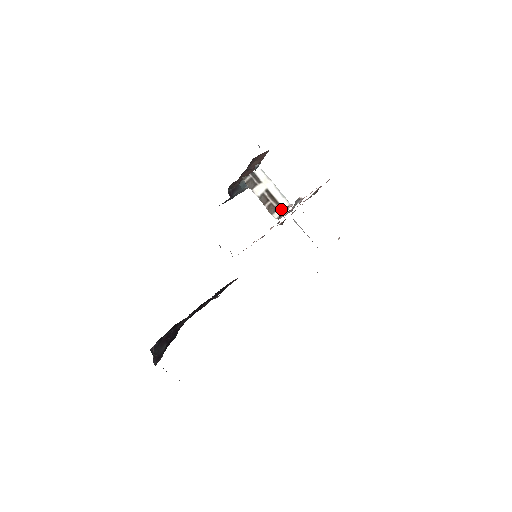
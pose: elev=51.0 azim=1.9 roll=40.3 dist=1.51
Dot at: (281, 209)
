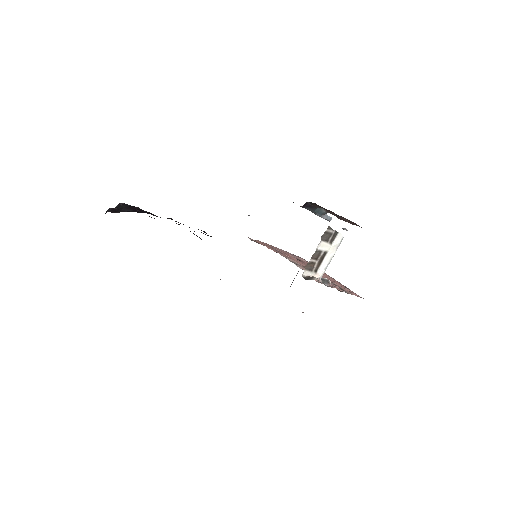
Dot at: (313, 274)
